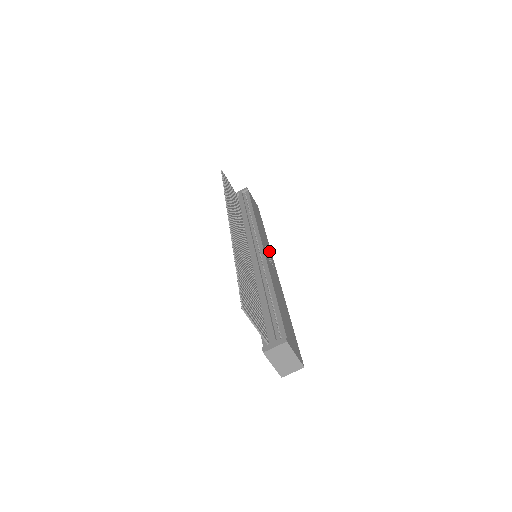
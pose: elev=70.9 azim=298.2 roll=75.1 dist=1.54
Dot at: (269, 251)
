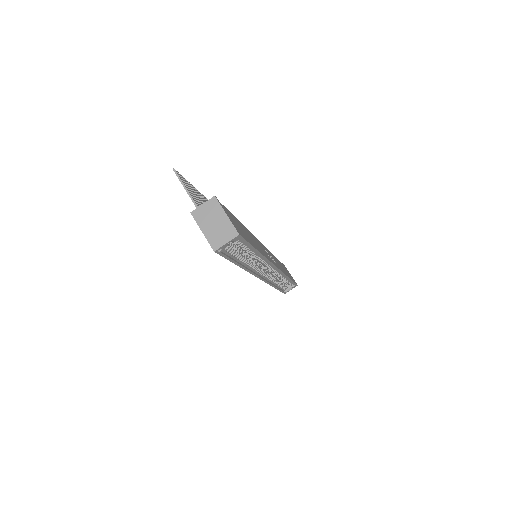
Dot at: (277, 265)
